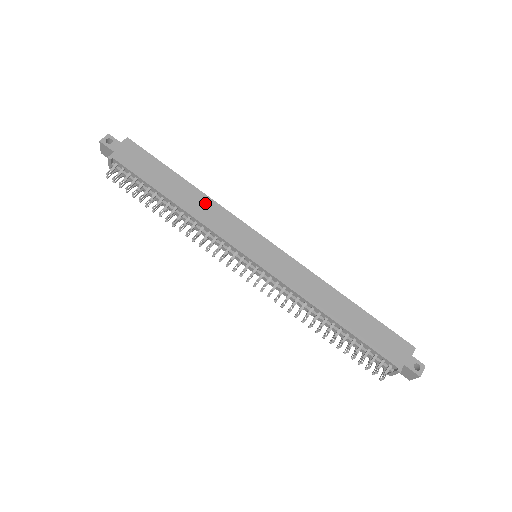
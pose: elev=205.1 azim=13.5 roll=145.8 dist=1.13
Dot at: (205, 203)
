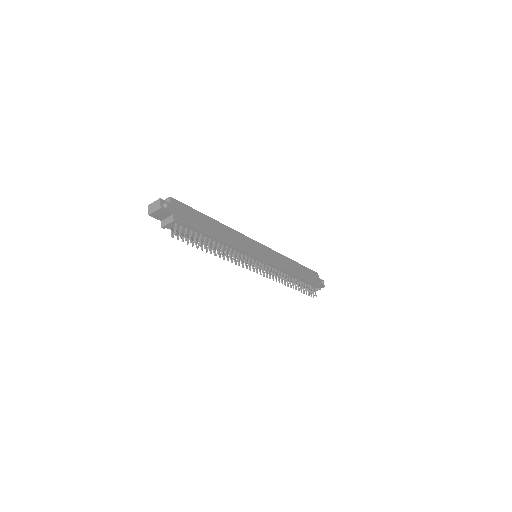
Dot at: (229, 232)
